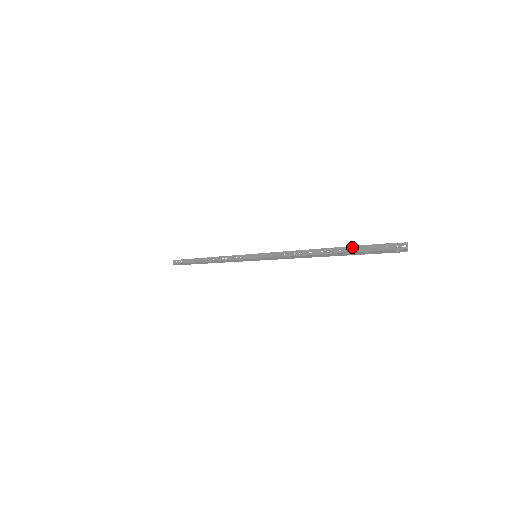
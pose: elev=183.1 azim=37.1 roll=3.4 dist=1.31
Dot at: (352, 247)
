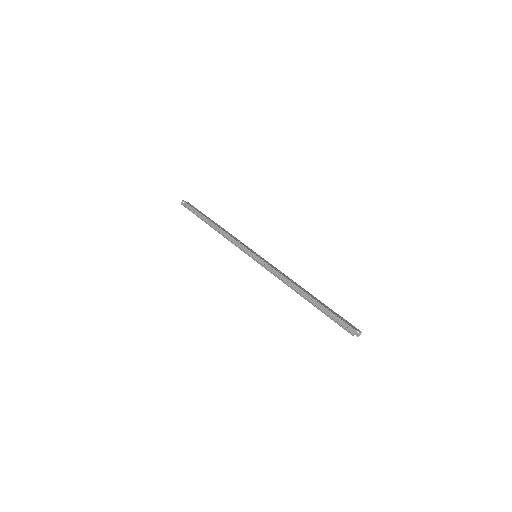
Dot at: (329, 311)
